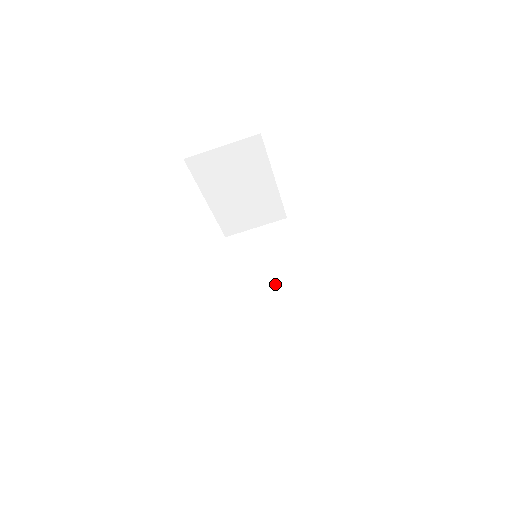
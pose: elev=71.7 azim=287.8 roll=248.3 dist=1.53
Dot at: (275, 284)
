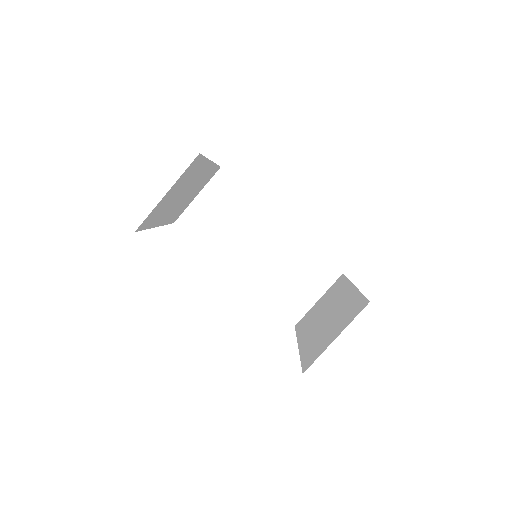
Dot at: (260, 242)
